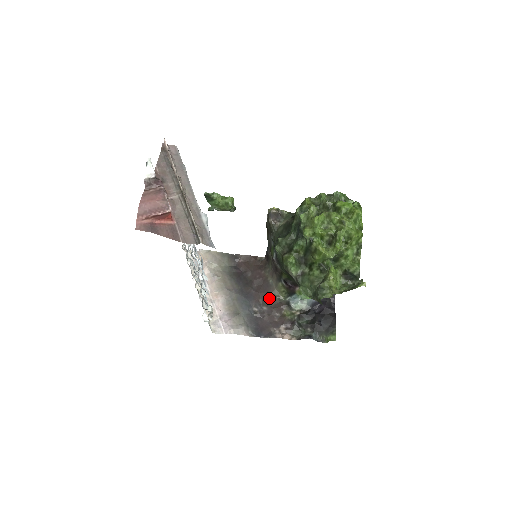
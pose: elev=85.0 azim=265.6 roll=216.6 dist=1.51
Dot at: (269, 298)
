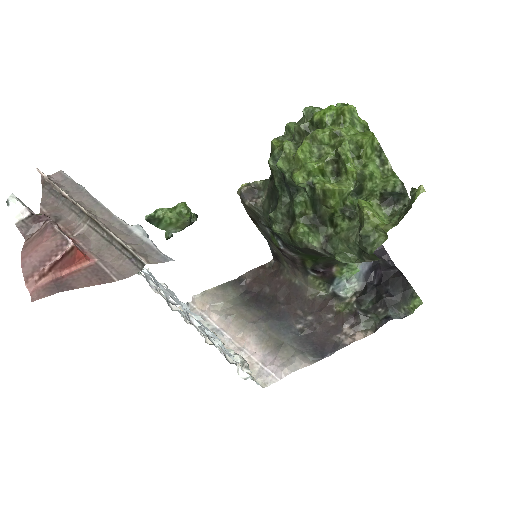
Dot at: (307, 303)
